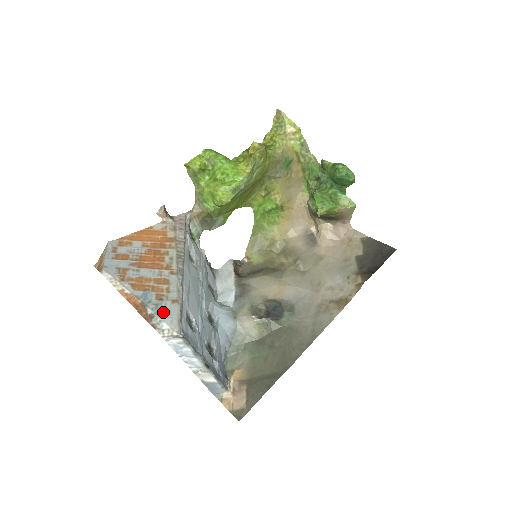
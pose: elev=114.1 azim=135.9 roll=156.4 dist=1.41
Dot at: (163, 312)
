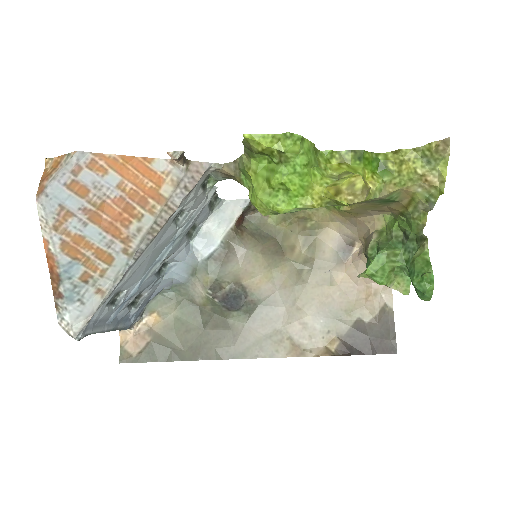
Dot at: (76, 300)
